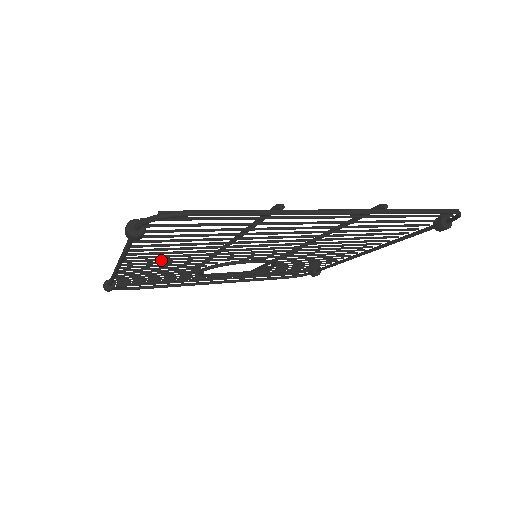
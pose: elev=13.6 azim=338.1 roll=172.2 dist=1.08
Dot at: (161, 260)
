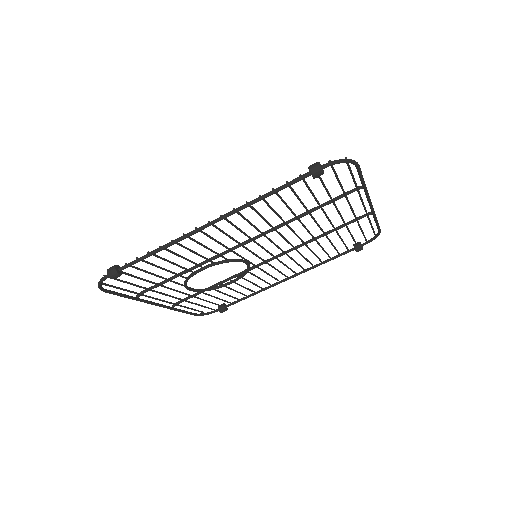
Dot at: (225, 233)
